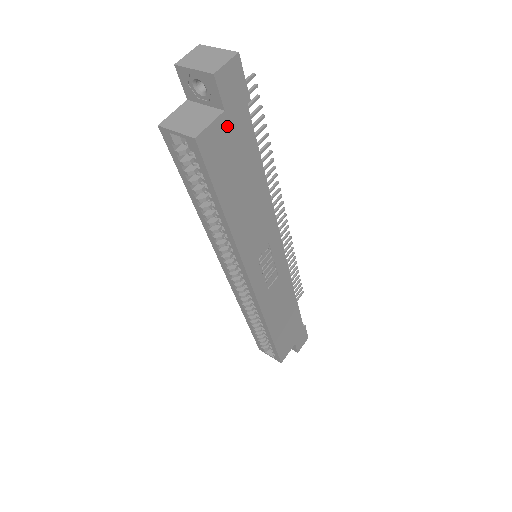
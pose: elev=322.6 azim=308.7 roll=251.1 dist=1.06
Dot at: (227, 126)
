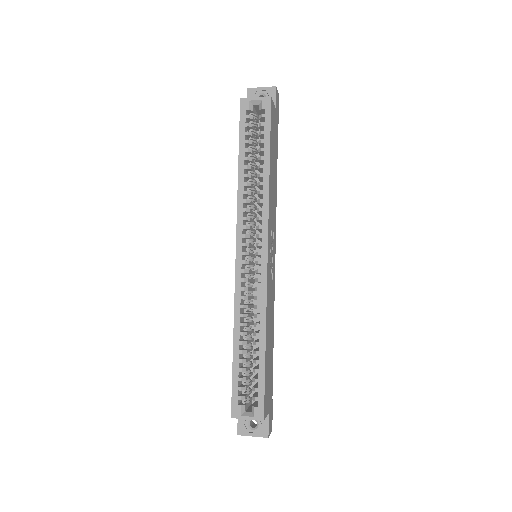
Dot at: (275, 117)
